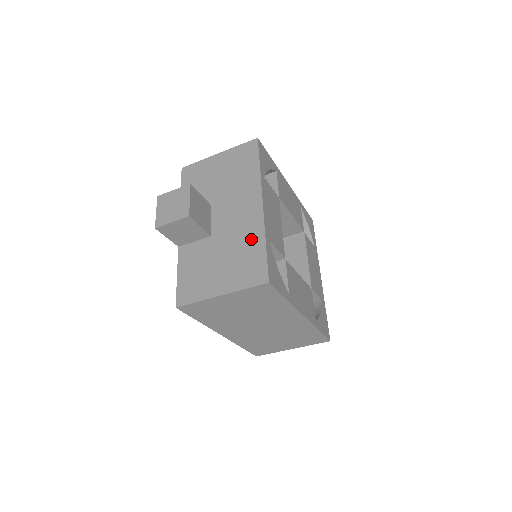
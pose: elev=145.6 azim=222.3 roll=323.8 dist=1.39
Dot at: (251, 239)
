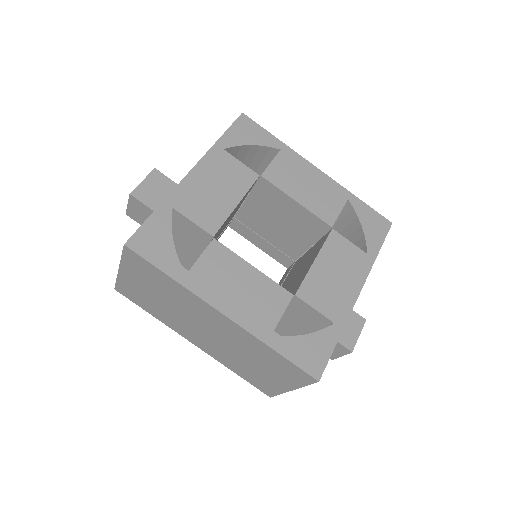
Dot at: occluded
